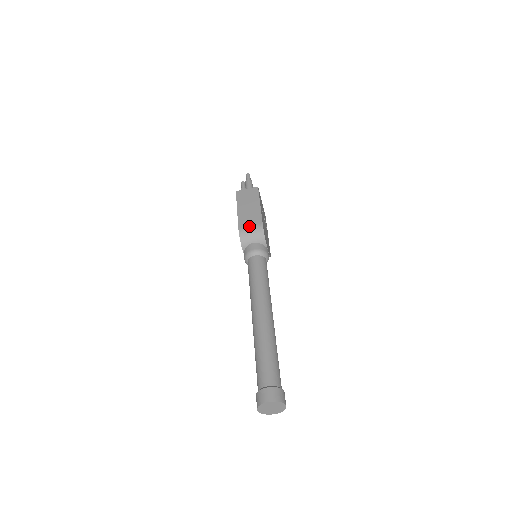
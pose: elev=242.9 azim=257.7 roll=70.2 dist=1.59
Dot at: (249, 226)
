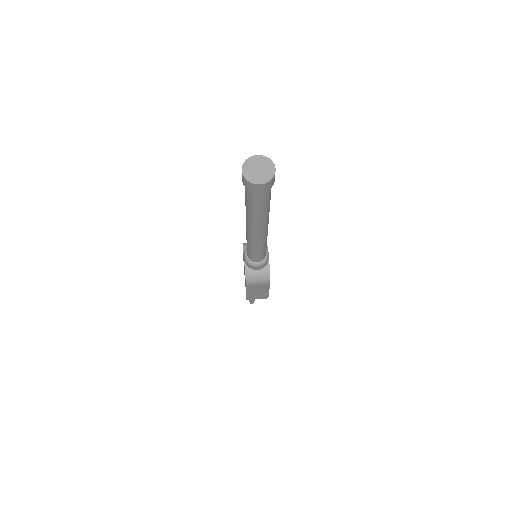
Dot at: occluded
